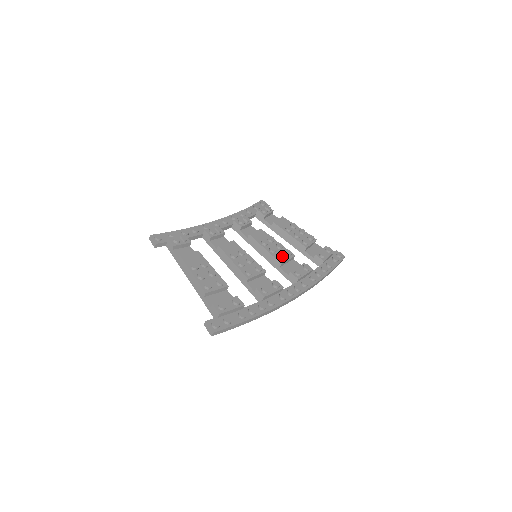
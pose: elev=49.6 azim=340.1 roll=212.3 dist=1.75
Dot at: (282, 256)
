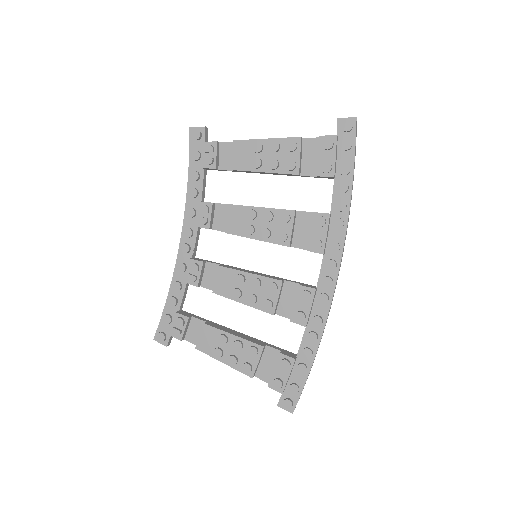
Dot at: (282, 236)
